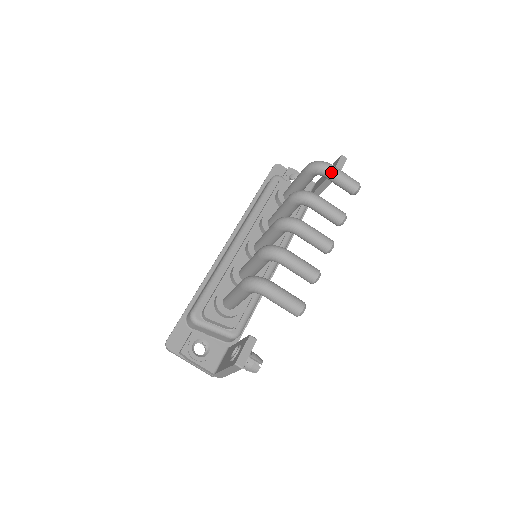
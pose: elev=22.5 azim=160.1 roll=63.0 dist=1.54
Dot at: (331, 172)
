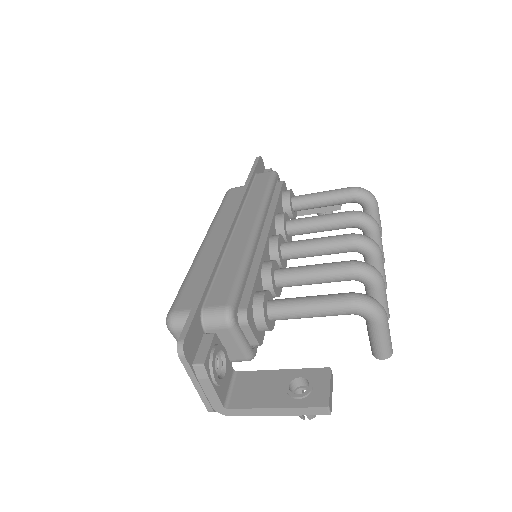
Dot at: (377, 208)
